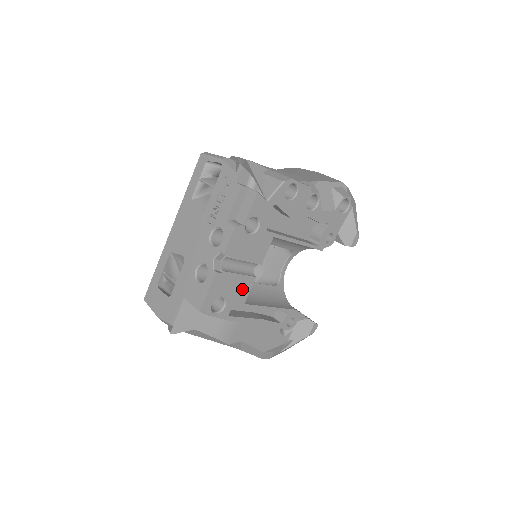
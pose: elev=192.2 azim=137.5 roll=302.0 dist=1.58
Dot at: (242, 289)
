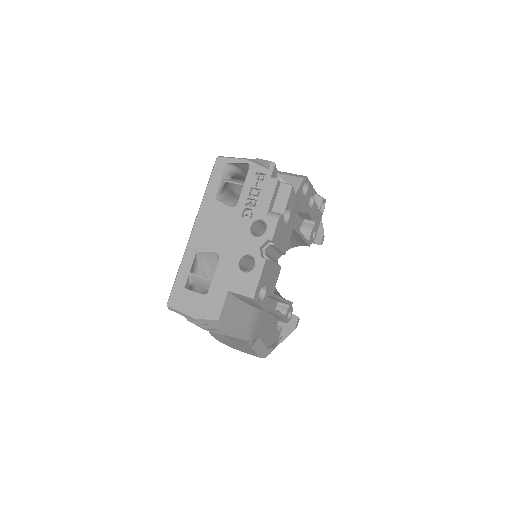
Dot at: (274, 278)
